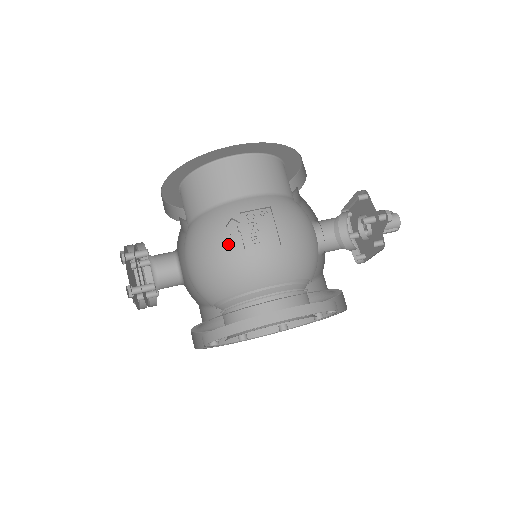
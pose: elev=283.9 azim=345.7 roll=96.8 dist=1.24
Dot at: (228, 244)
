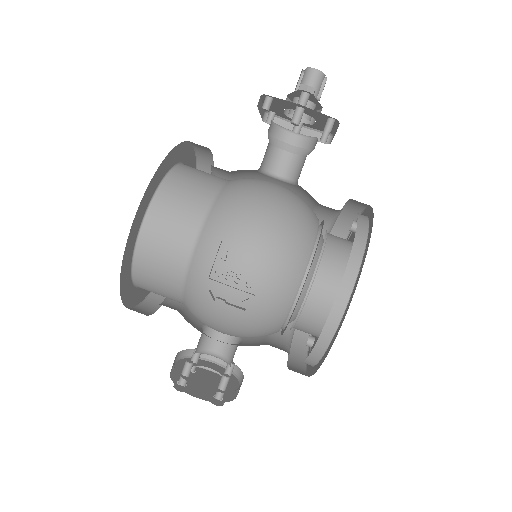
Dot at: occluded
